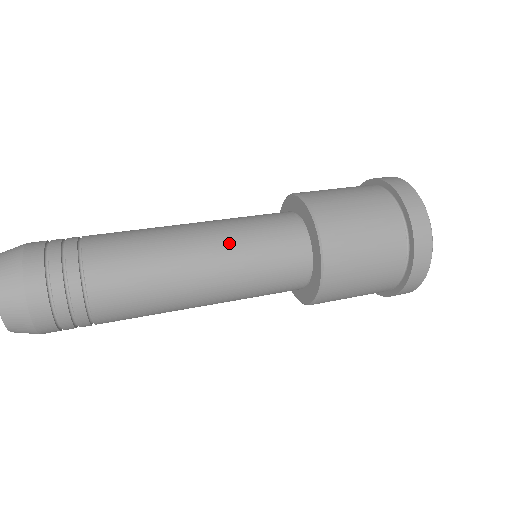
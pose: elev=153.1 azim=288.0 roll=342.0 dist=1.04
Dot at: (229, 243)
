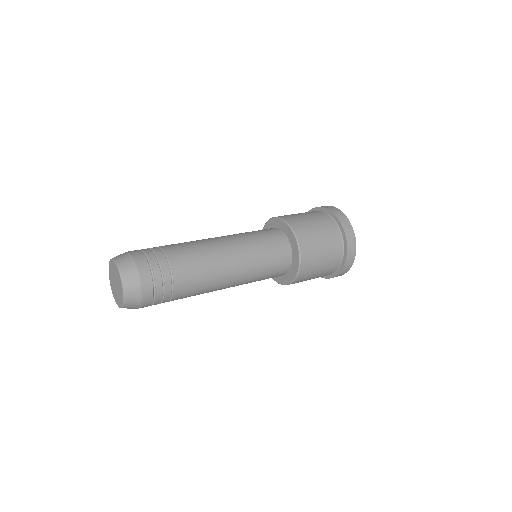
Dot at: (247, 247)
